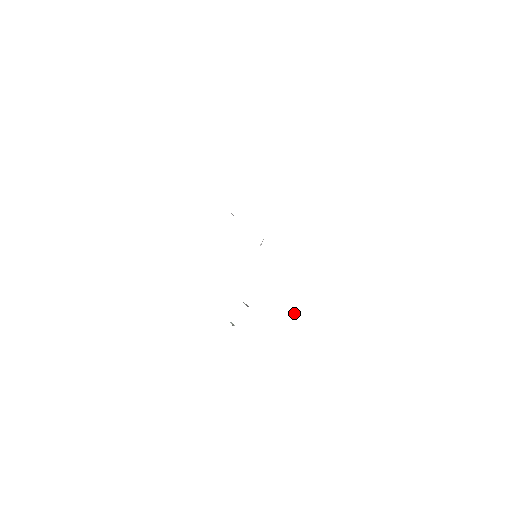
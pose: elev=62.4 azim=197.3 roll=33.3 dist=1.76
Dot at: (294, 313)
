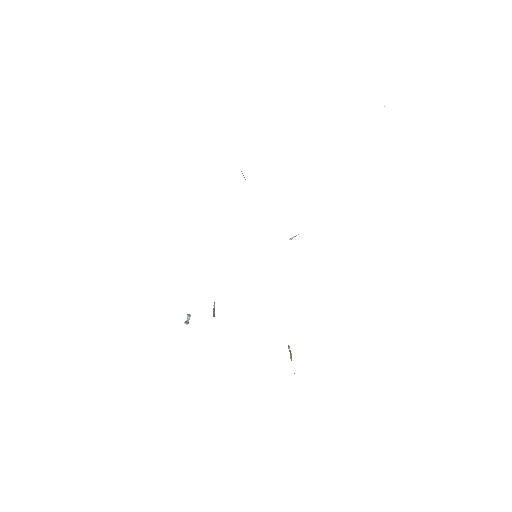
Dot at: (290, 351)
